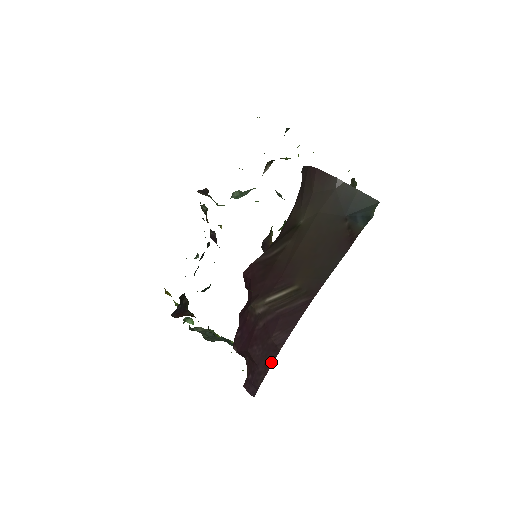
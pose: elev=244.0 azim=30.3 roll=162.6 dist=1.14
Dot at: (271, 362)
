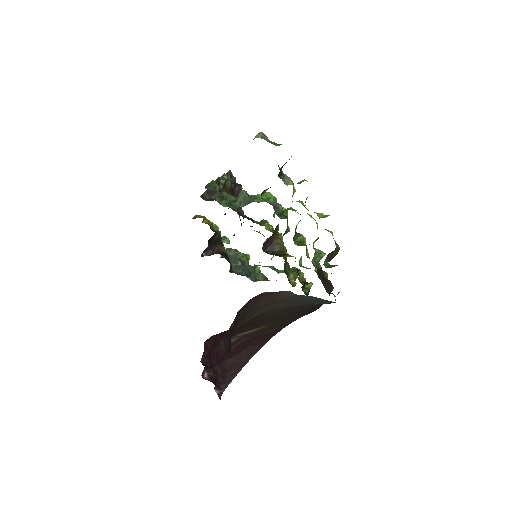
Dot at: (243, 366)
